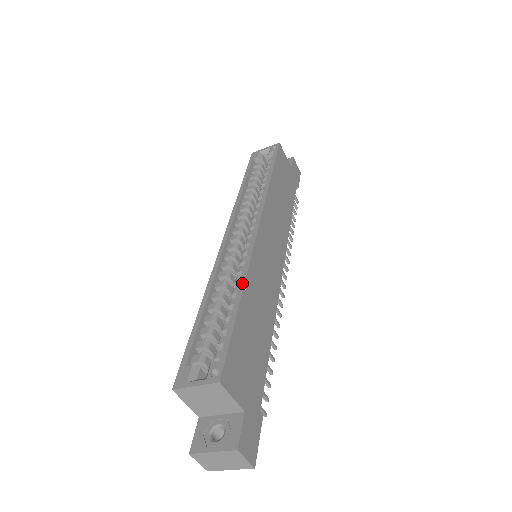
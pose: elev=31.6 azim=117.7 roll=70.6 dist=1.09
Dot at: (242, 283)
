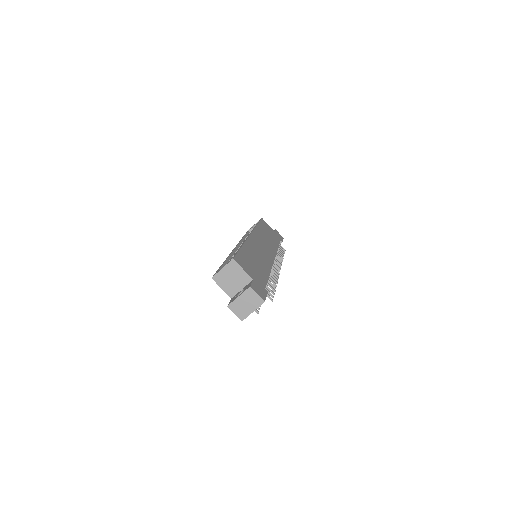
Dot at: (243, 244)
